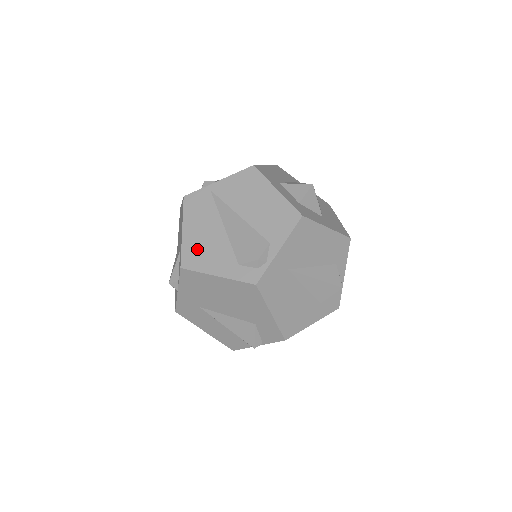
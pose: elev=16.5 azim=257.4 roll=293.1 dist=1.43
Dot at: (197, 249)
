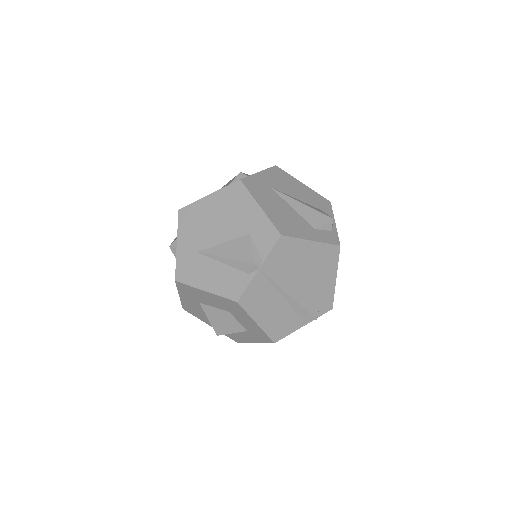
Dot at: occluded
